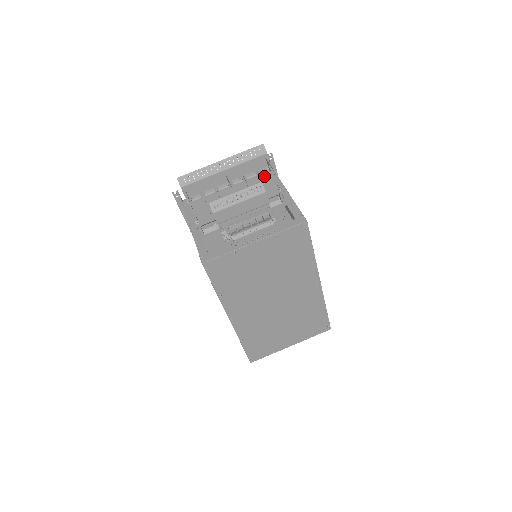
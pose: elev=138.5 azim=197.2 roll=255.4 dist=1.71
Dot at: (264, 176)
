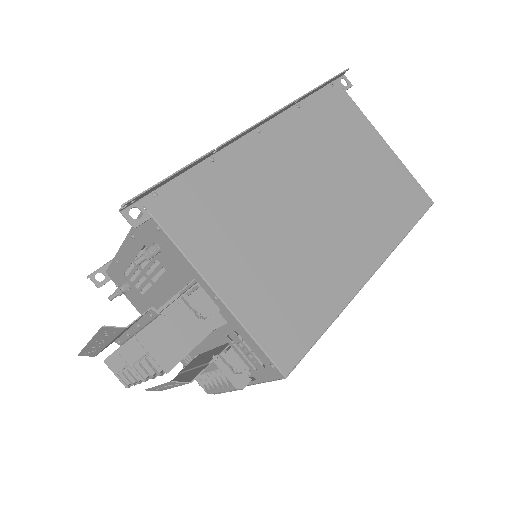
Dot at: occluded
